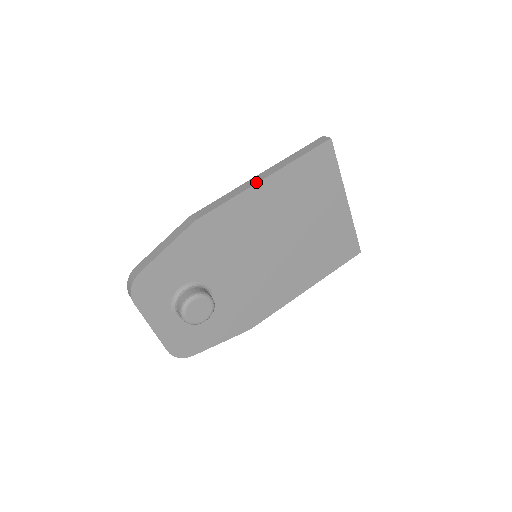
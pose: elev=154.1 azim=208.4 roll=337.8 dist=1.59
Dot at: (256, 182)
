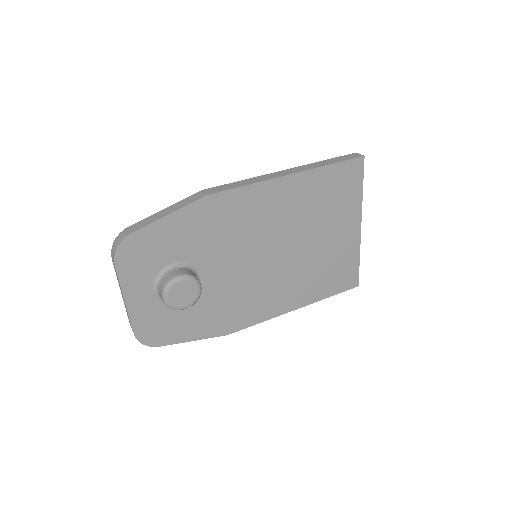
Dot at: (280, 175)
